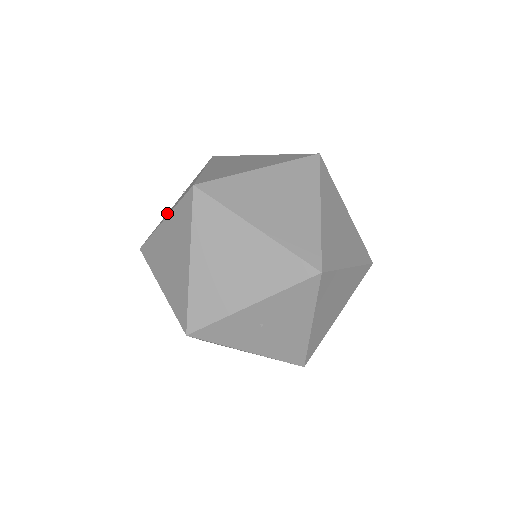
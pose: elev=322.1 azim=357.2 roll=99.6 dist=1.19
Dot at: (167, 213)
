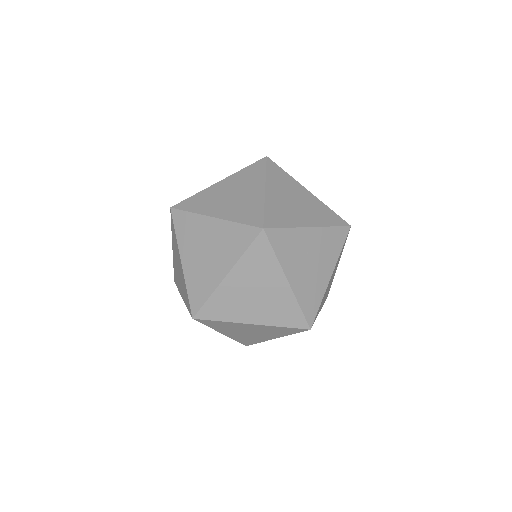
Dot at: occluded
